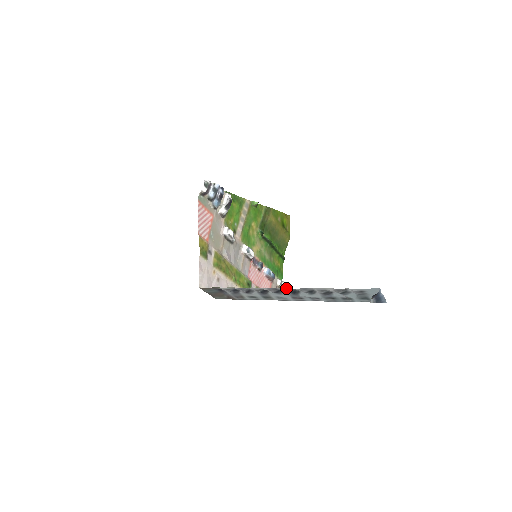
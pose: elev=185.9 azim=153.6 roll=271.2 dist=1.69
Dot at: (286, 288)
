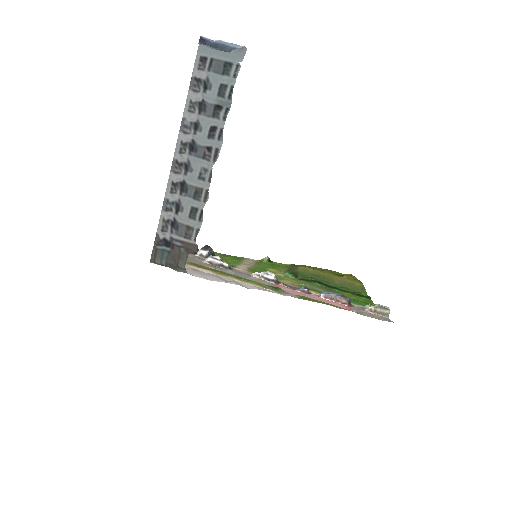
Dot at: occluded
